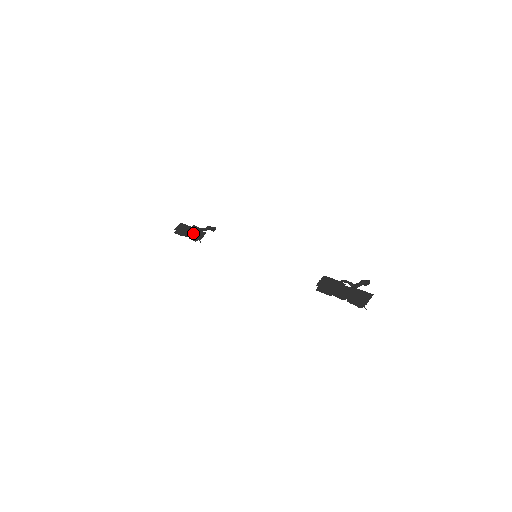
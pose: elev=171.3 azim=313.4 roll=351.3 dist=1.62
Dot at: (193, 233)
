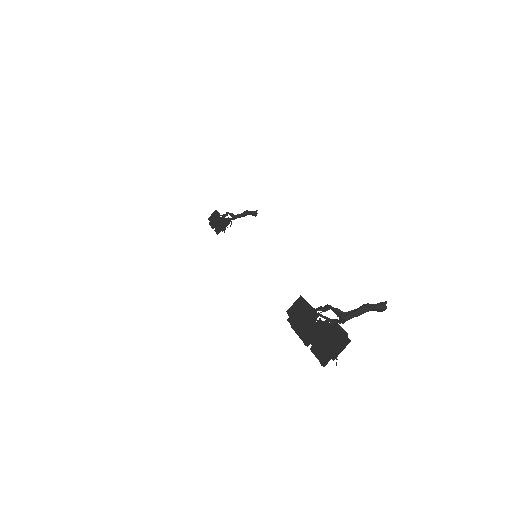
Dot at: (218, 223)
